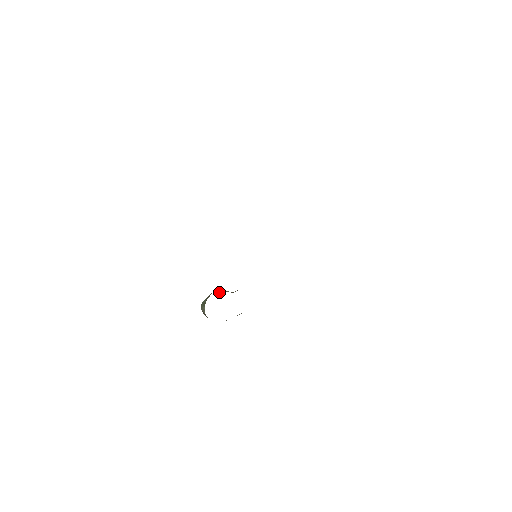
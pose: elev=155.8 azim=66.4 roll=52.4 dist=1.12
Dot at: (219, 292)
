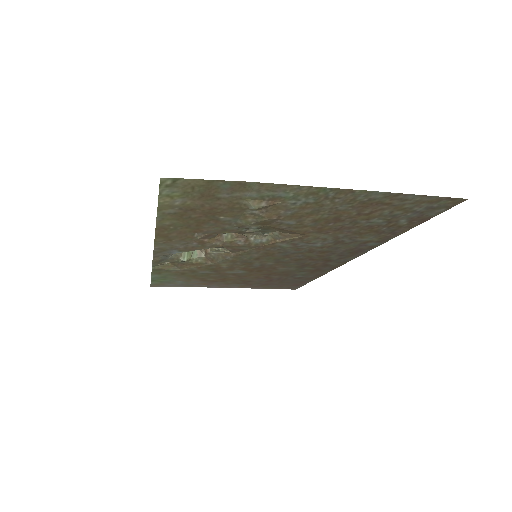
Dot at: (206, 250)
